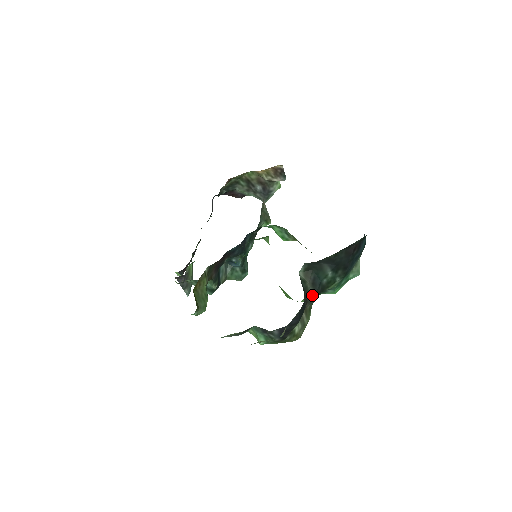
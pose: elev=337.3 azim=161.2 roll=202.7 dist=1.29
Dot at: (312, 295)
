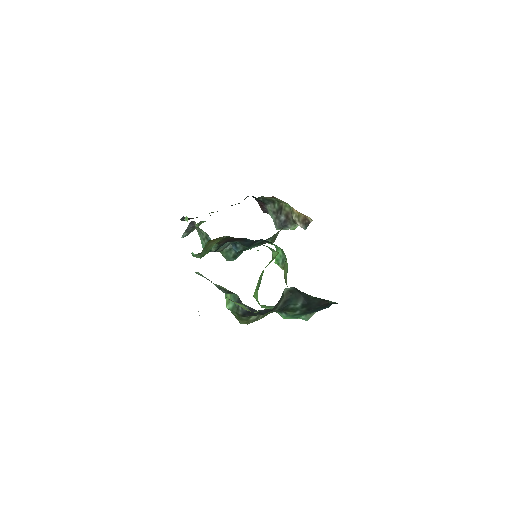
Dot at: (278, 307)
